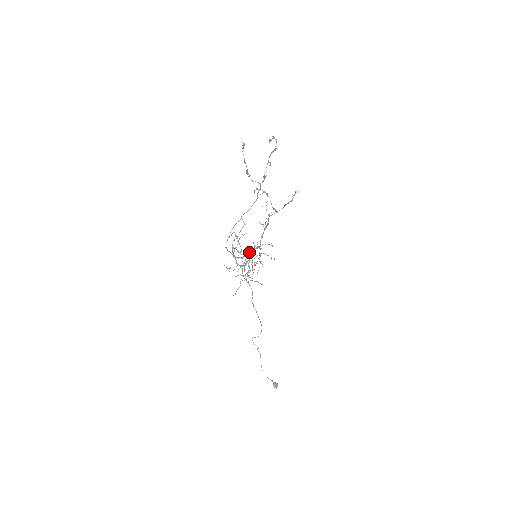
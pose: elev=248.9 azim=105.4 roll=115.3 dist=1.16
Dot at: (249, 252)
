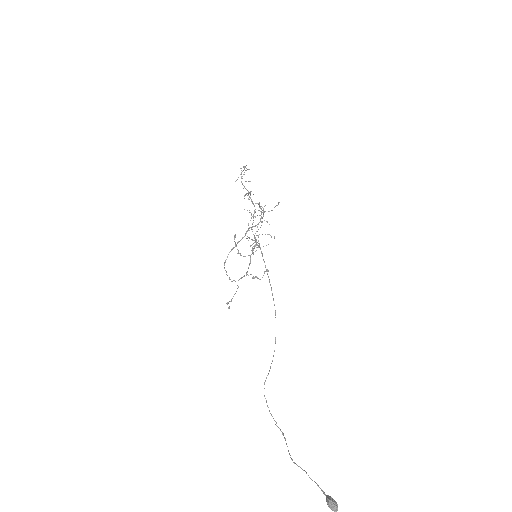
Dot at: (251, 227)
